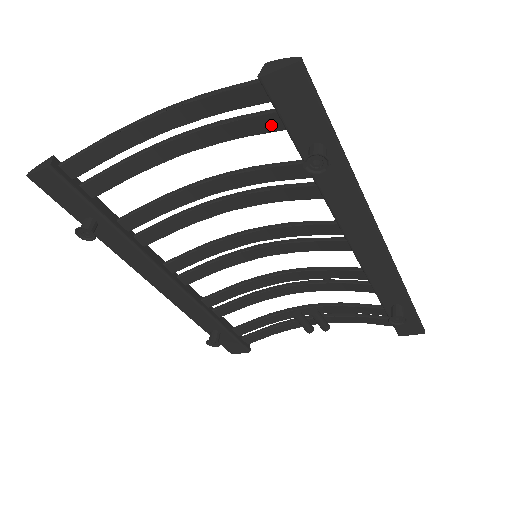
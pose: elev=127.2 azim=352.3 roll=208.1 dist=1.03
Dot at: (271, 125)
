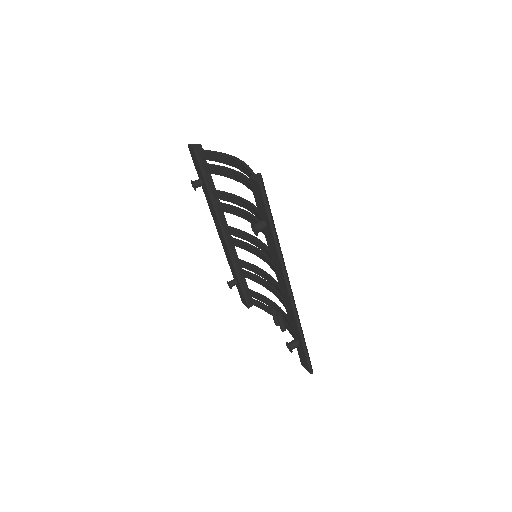
Dot at: occluded
